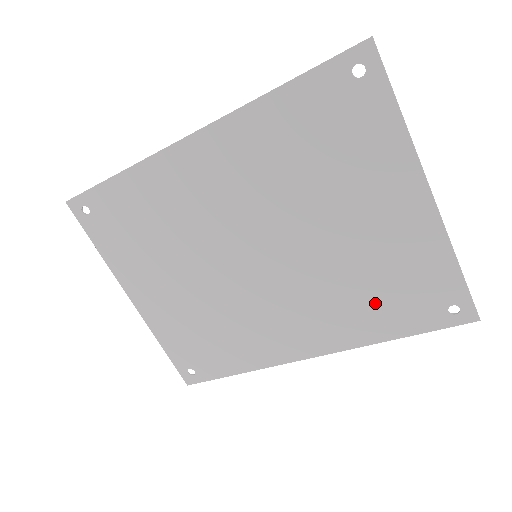
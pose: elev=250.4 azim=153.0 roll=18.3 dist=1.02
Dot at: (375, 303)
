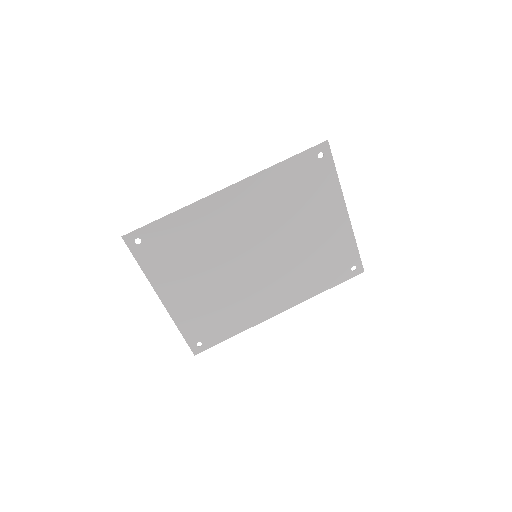
Dot at: (318, 272)
